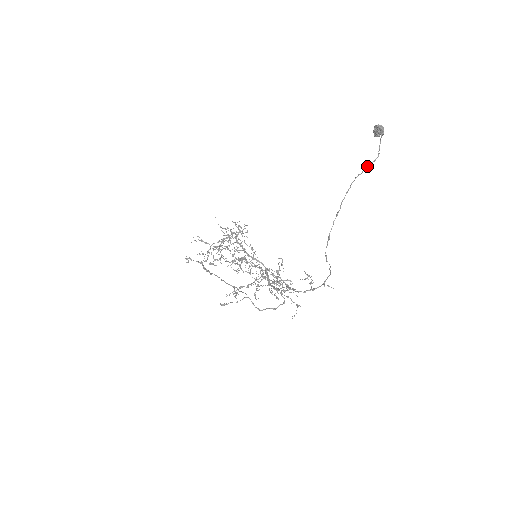
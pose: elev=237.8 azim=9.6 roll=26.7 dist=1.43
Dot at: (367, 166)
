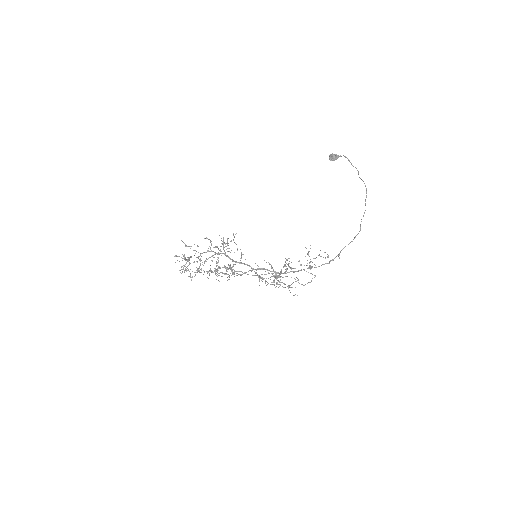
Dot at: occluded
